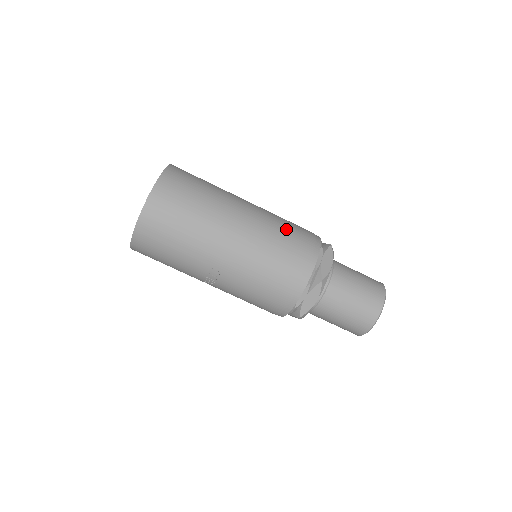
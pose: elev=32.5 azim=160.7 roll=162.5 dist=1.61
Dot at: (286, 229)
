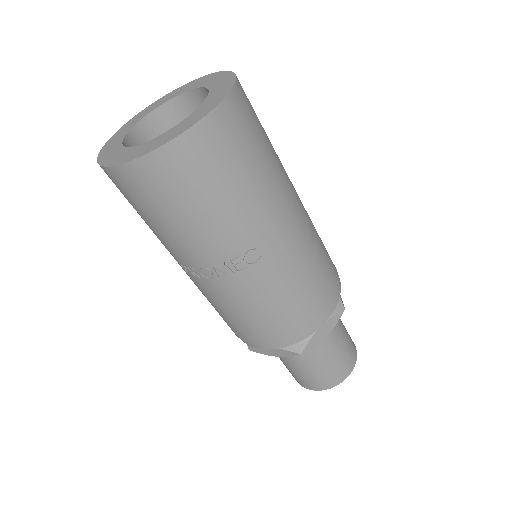
Dot at: occluded
